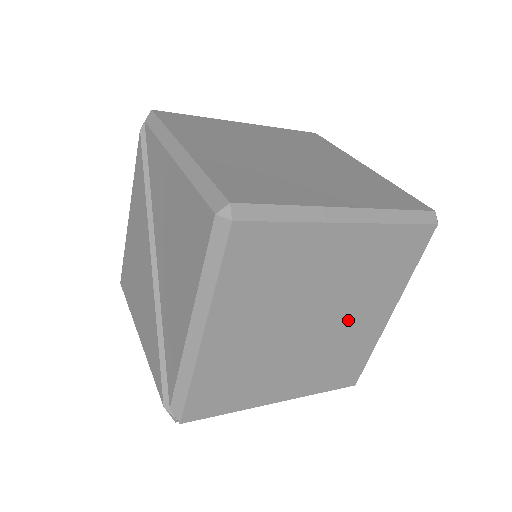
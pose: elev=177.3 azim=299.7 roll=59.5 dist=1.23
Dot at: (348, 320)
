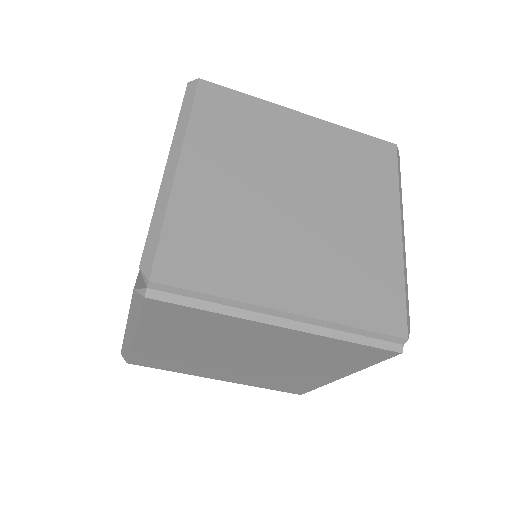
Dot at: (345, 215)
